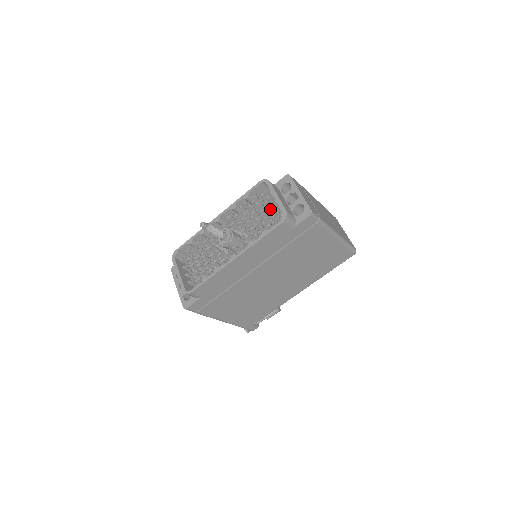
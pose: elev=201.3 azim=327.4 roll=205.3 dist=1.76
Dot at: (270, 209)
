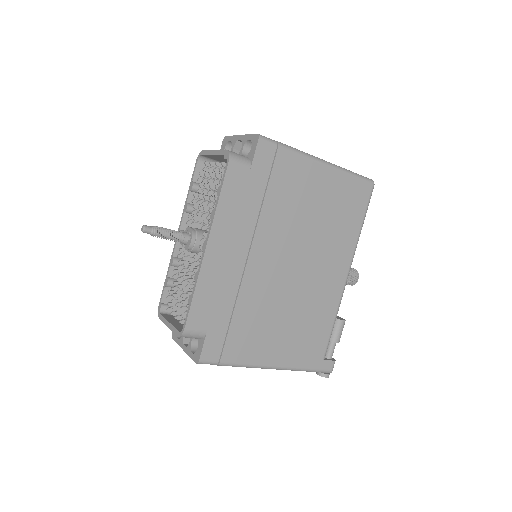
Dot at: (215, 169)
